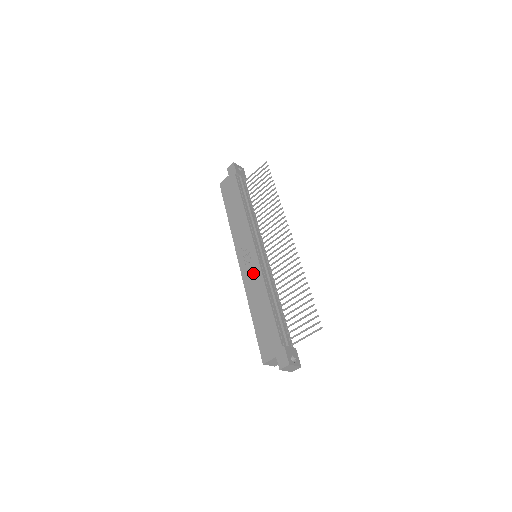
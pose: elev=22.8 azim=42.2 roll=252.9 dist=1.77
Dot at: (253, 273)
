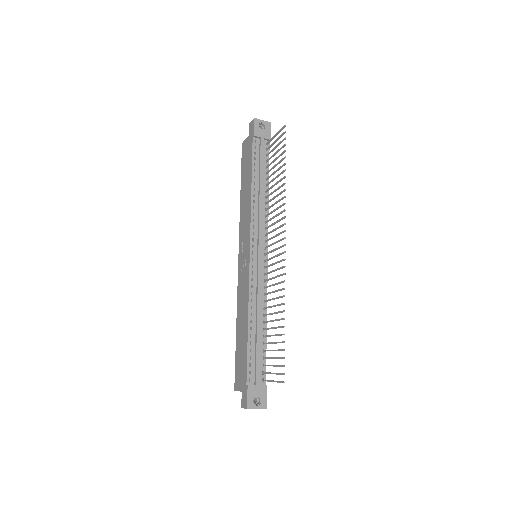
Dot at: (244, 282)
